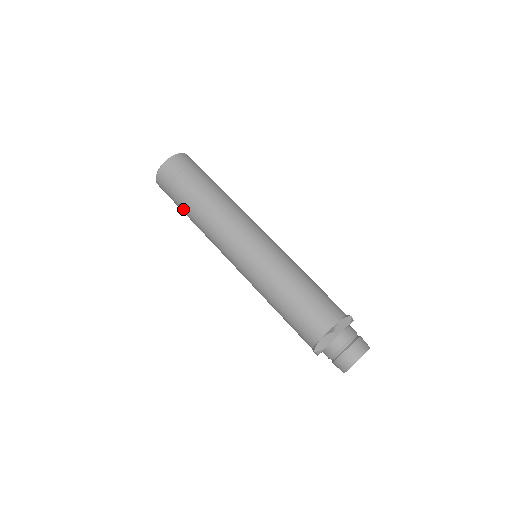
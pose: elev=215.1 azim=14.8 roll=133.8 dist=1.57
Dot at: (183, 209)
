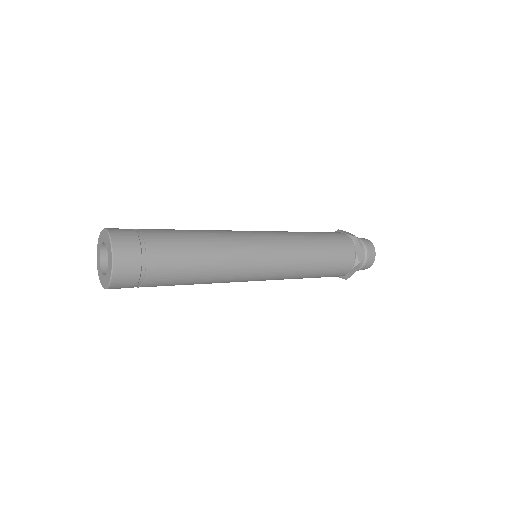
Dot at: occluded
